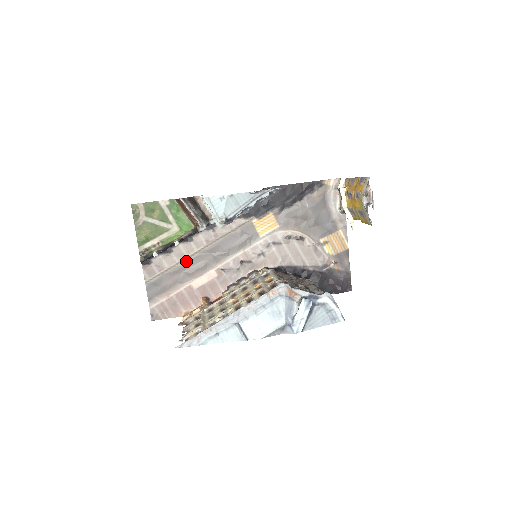
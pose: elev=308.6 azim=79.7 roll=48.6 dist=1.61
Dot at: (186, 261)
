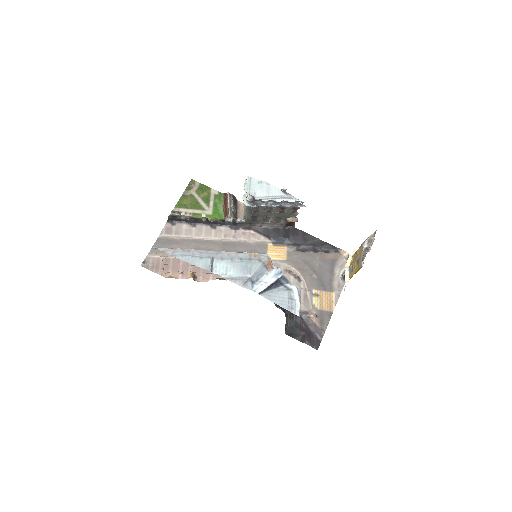
Dot at: (200, 240)
